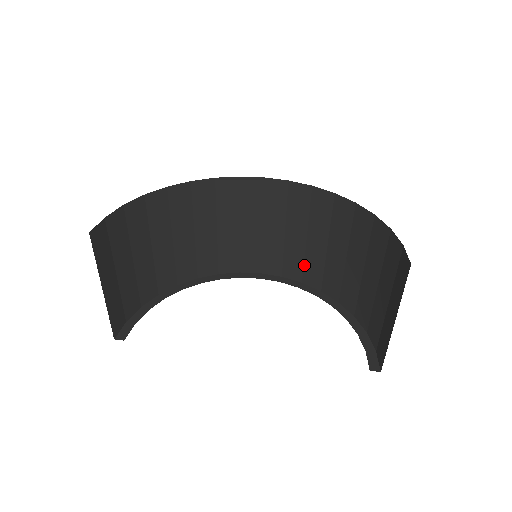
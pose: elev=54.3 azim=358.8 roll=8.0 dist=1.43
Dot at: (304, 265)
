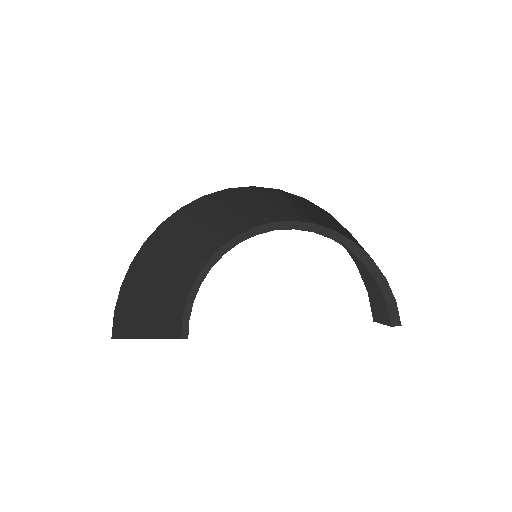
Dot at: (310, 218)
